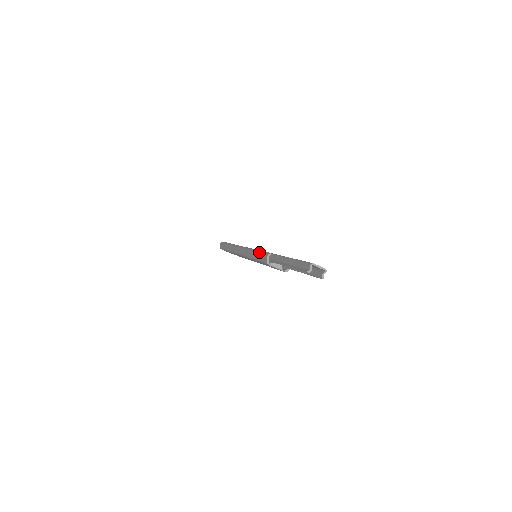
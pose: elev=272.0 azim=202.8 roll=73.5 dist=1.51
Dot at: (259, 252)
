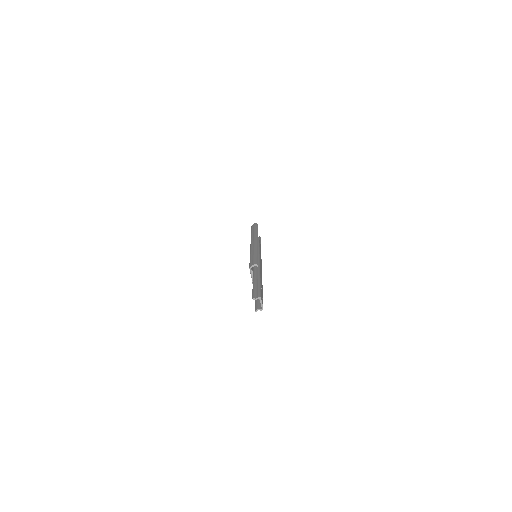
Dot at: (256, 257)
